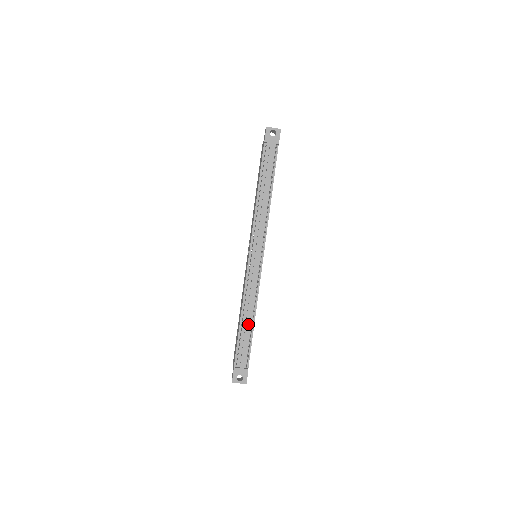
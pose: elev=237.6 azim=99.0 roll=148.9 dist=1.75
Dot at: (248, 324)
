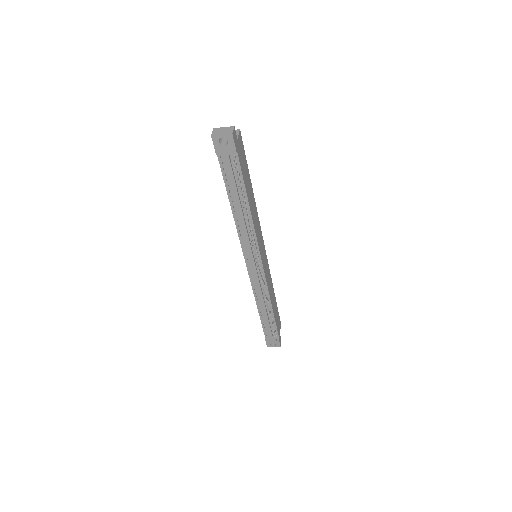
Dot at: (266, 313)
